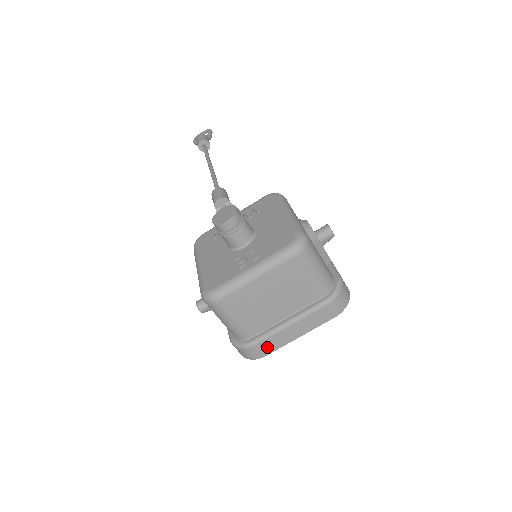
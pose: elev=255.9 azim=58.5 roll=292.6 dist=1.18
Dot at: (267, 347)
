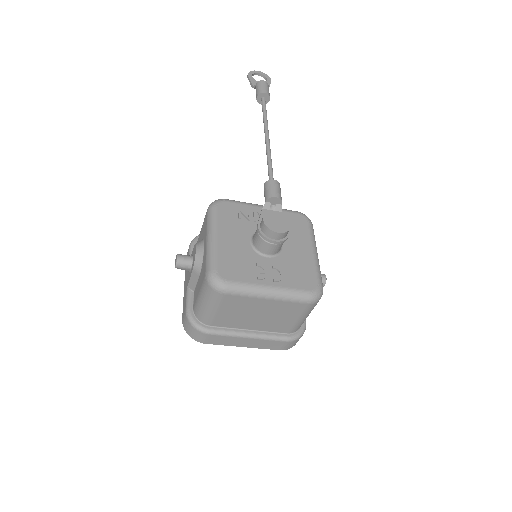
Dot at: (215, 340)
